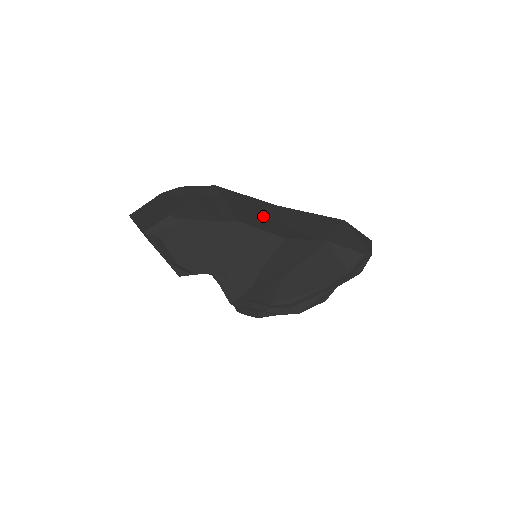
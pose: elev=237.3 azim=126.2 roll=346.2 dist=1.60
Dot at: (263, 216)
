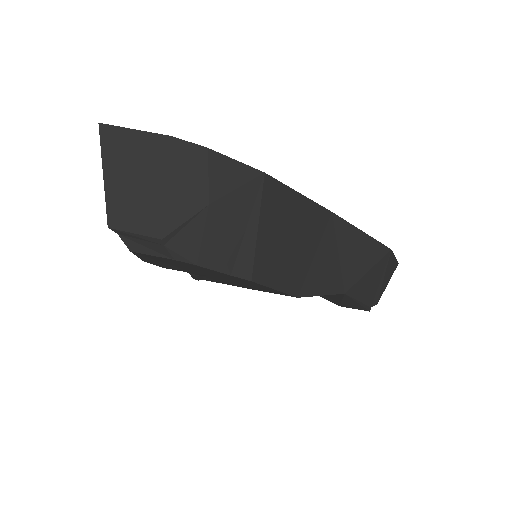
Dot at: (296, 250)
